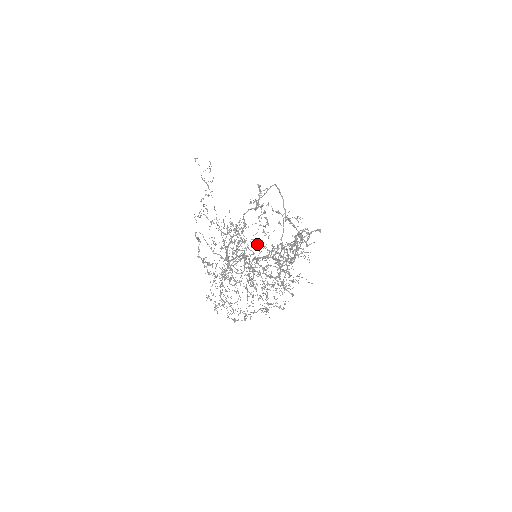
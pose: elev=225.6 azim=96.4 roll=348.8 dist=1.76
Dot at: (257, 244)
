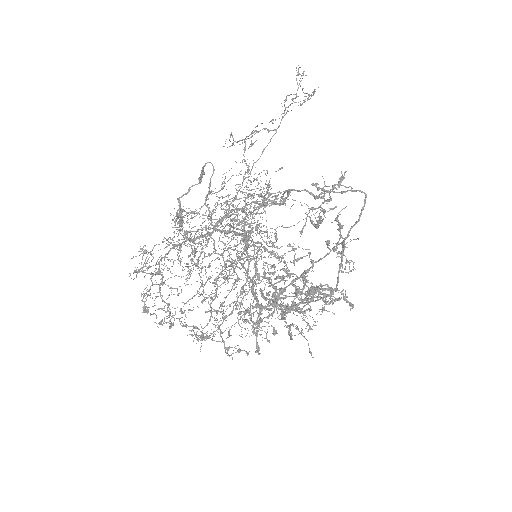
Dot at: (277, 238)
